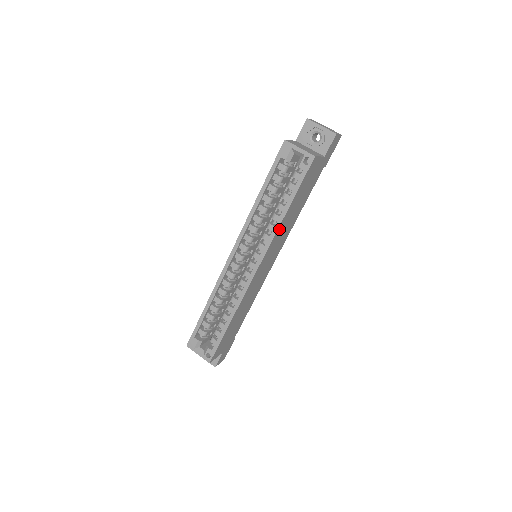
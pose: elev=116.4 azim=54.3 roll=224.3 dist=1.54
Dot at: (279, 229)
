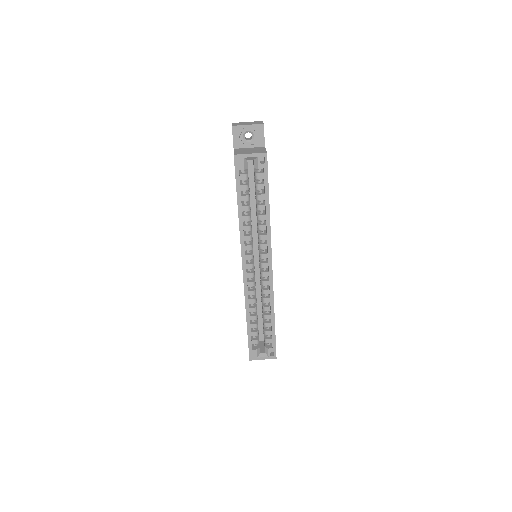
Dot at: occluded
